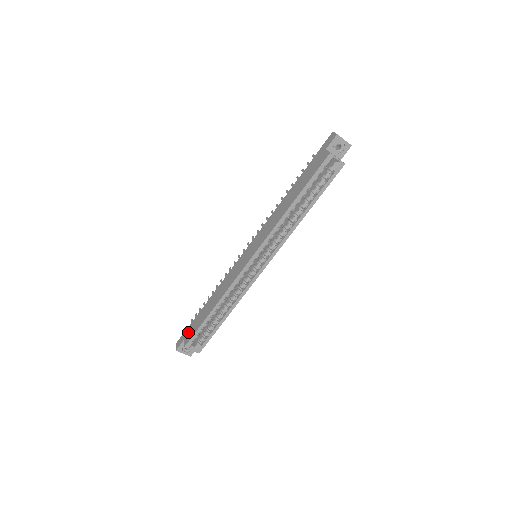
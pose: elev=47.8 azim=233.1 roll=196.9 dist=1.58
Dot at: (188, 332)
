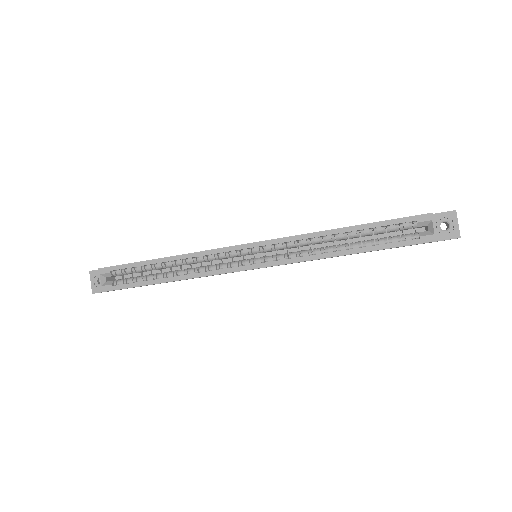
Dot at: occluded
